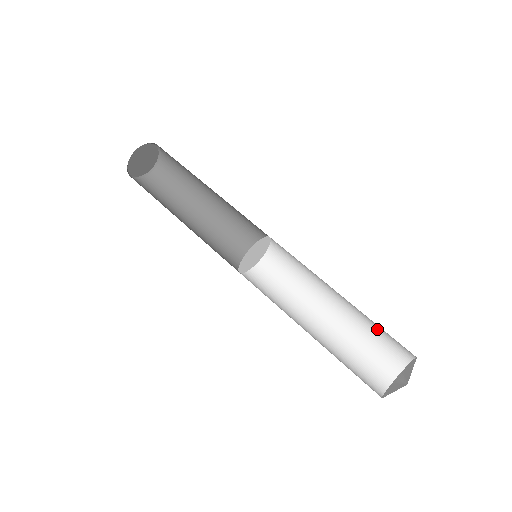
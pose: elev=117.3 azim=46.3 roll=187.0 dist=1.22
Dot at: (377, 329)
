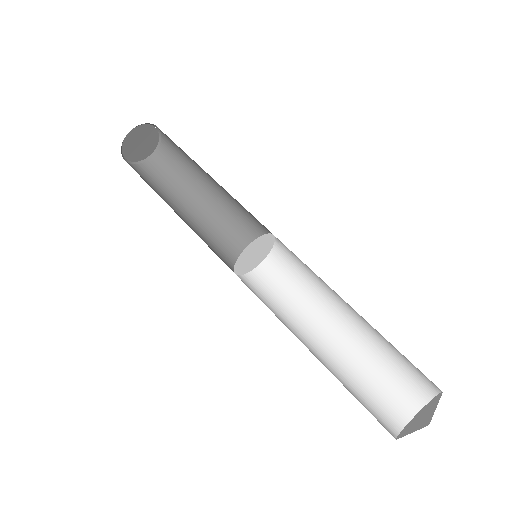
Dot at: (381, 367)
